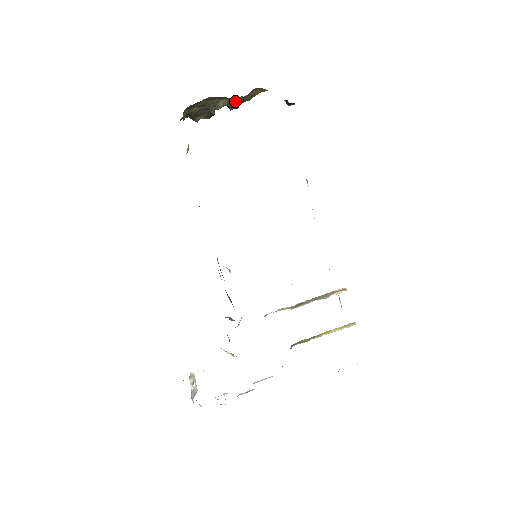
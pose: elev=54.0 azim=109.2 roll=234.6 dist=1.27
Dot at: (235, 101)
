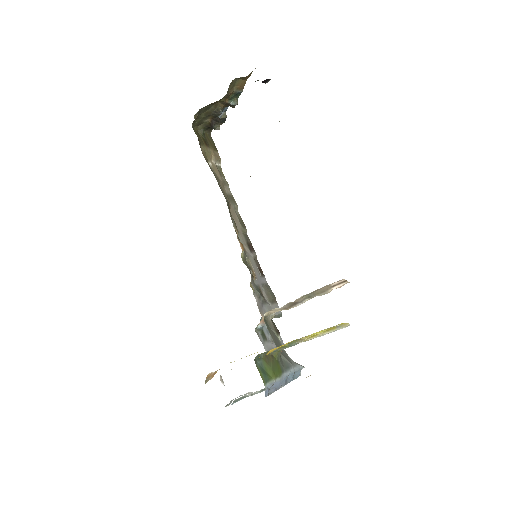
Dot at: (225, 101)
